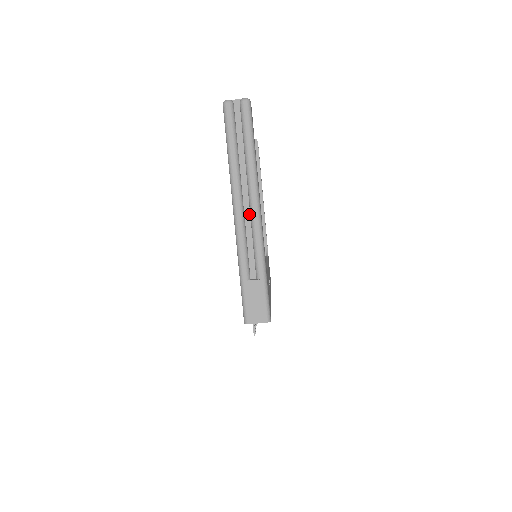
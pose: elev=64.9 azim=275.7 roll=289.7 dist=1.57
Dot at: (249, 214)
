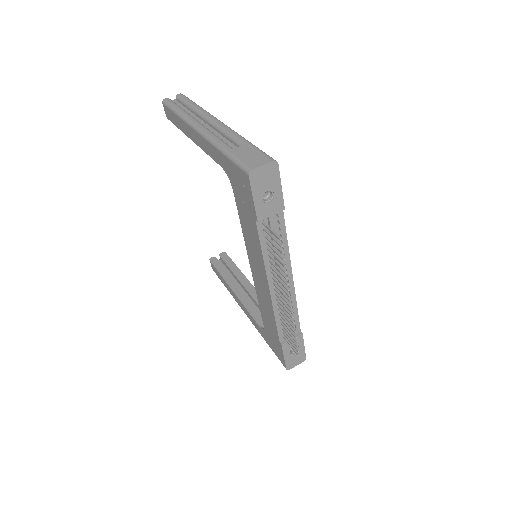
Dot at: (212, 129)
